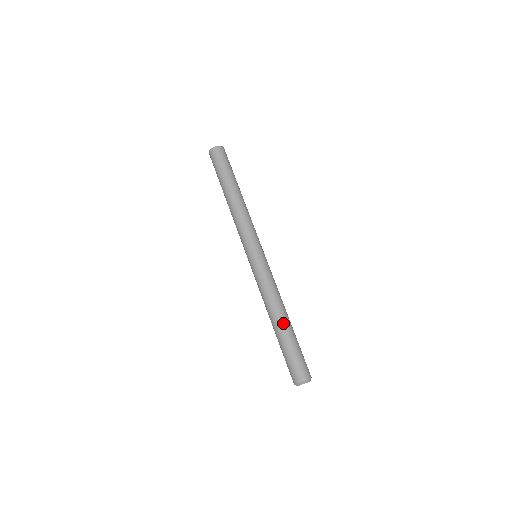
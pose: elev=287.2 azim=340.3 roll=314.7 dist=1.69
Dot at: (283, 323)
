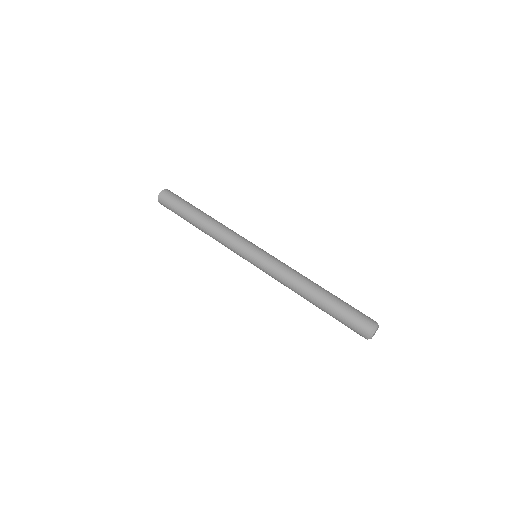
Dot at: (324, 289)
